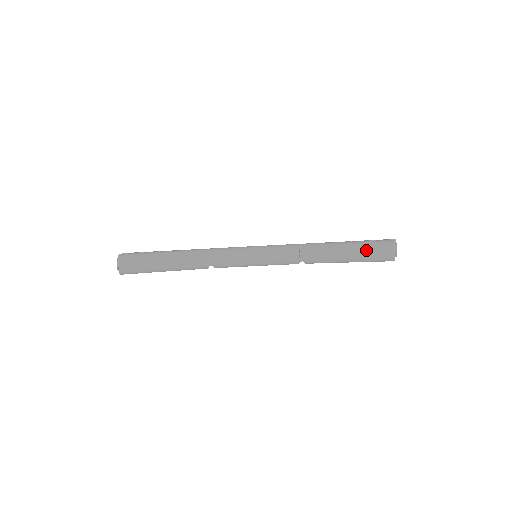
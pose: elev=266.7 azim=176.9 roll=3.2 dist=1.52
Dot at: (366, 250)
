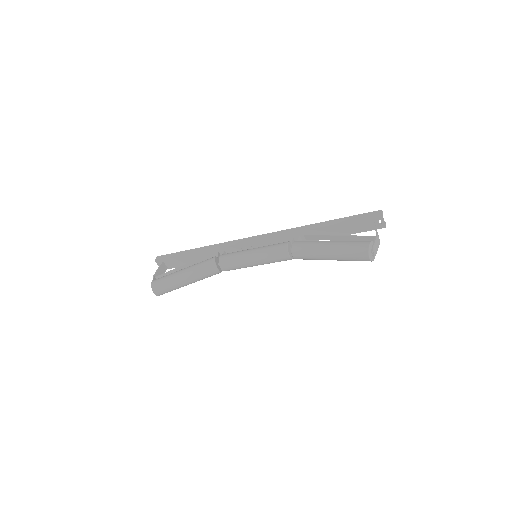
Dot at: (345, 257)
